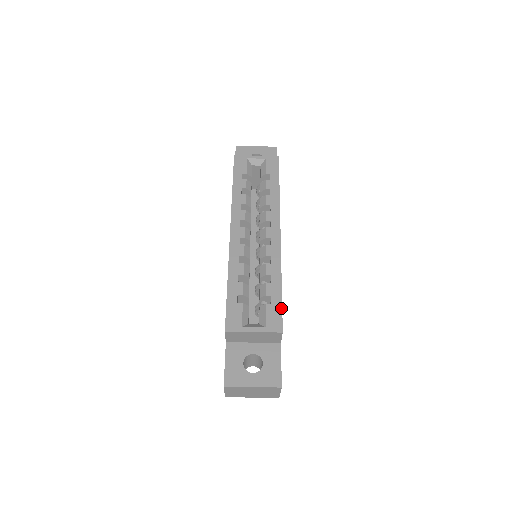
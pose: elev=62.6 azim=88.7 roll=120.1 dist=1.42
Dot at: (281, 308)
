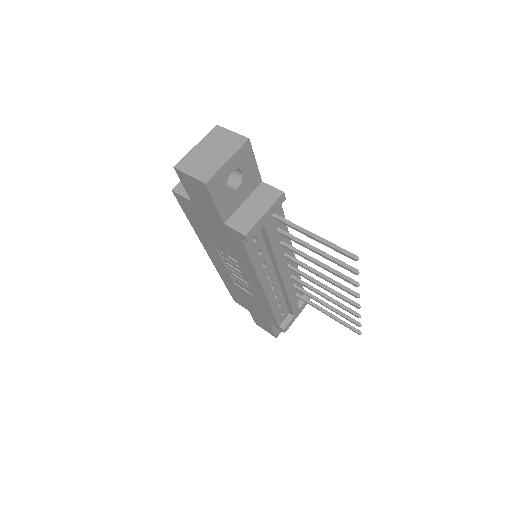
Dot at: occluded
